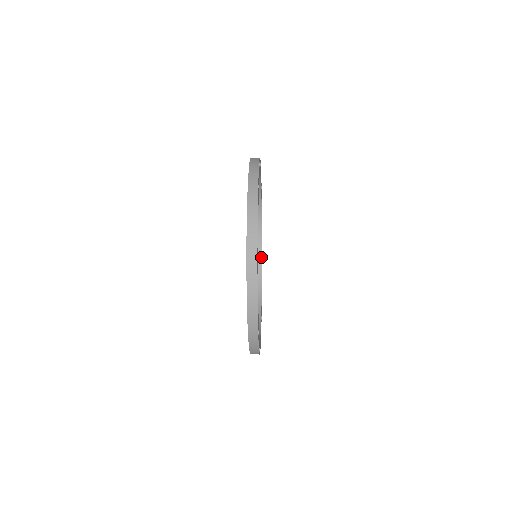
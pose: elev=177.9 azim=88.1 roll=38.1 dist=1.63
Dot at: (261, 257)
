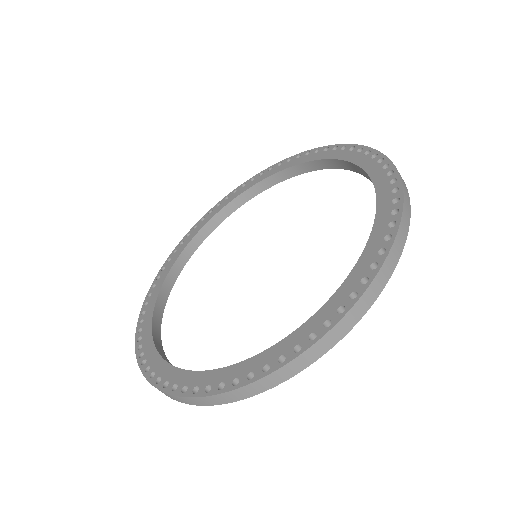
Dot at: occluded
